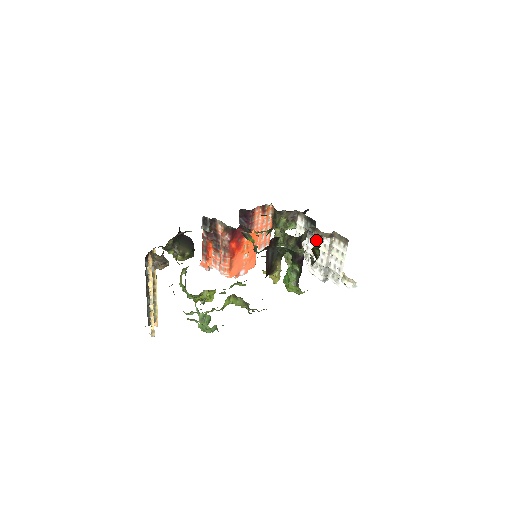
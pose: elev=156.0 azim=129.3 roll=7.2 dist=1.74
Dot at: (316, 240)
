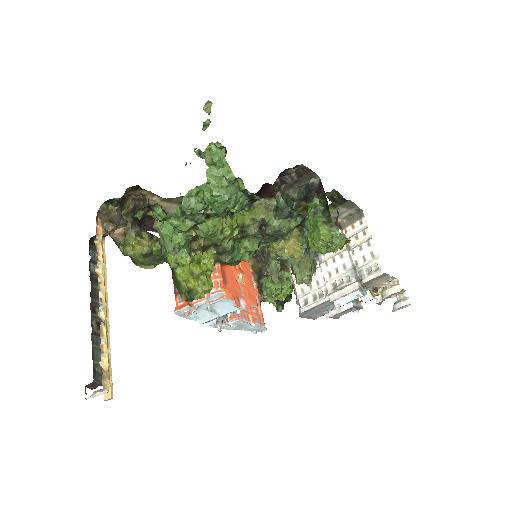
Dot at: occluded
